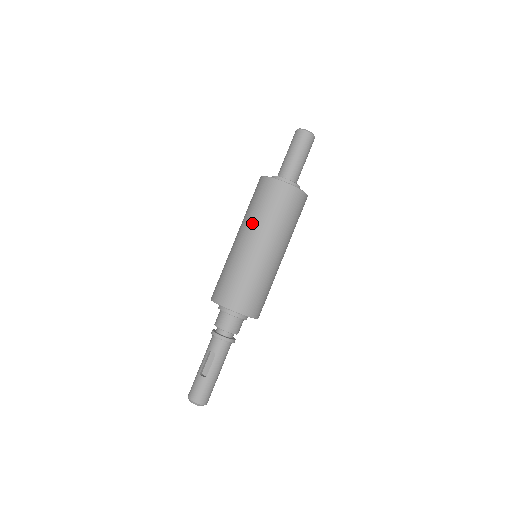
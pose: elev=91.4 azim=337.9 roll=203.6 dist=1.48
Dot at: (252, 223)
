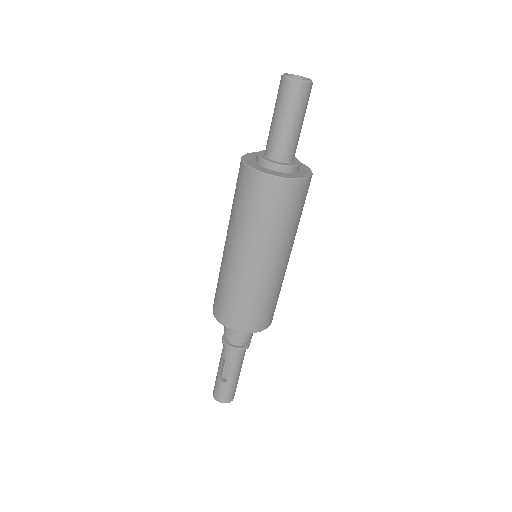
Dot at: (240, 232)
